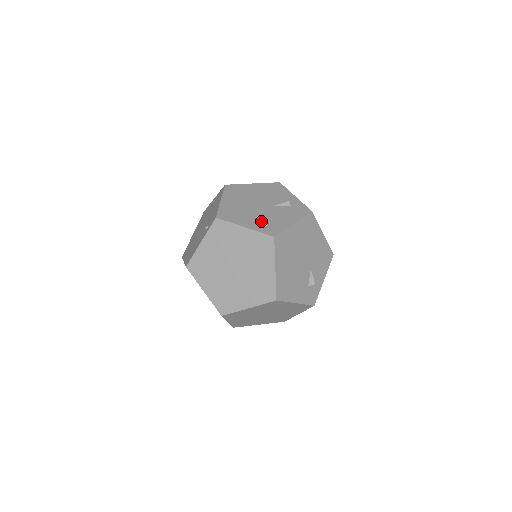
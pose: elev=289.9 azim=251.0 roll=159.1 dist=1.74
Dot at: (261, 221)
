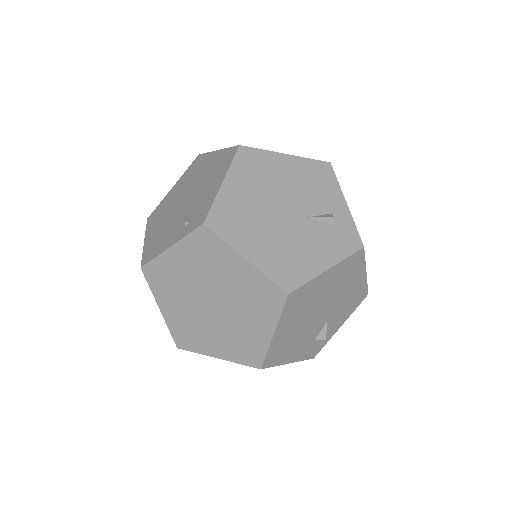
Dot at: (277, 250)
